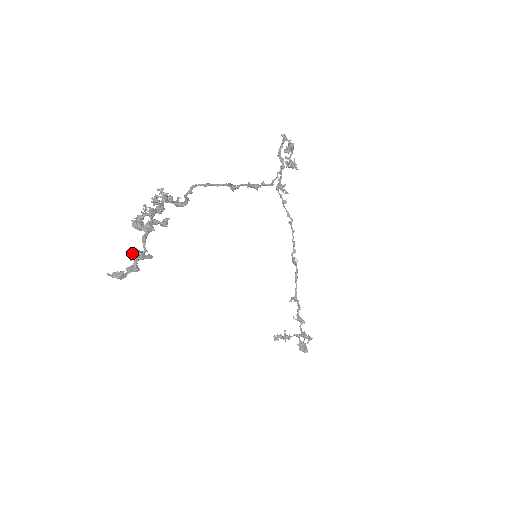
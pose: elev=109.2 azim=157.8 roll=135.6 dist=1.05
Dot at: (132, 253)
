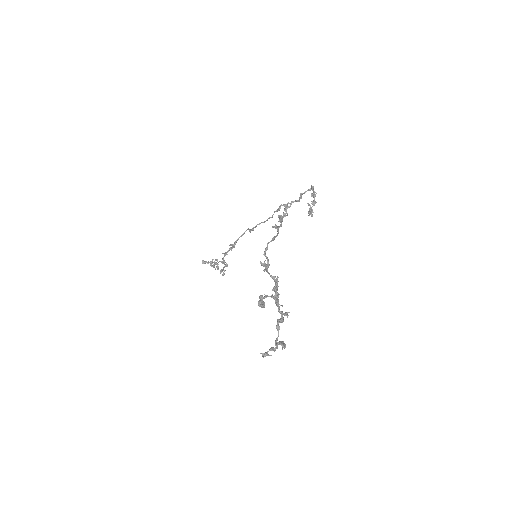
Dot at: (278, 344)
